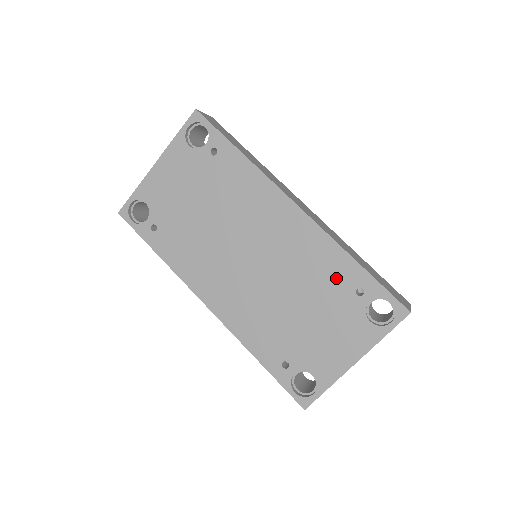
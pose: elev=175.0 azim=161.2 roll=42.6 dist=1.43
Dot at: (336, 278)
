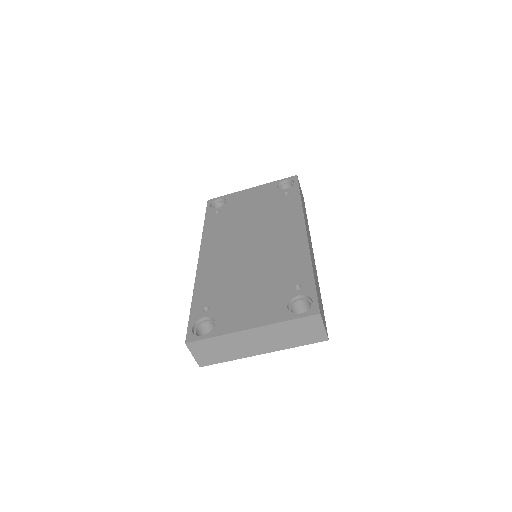
Dot at: (291, 274)
